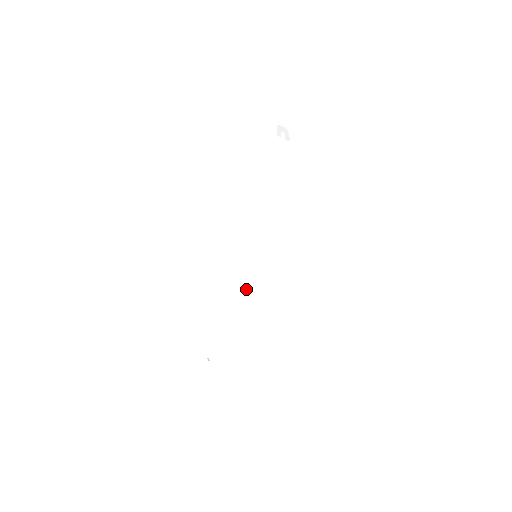
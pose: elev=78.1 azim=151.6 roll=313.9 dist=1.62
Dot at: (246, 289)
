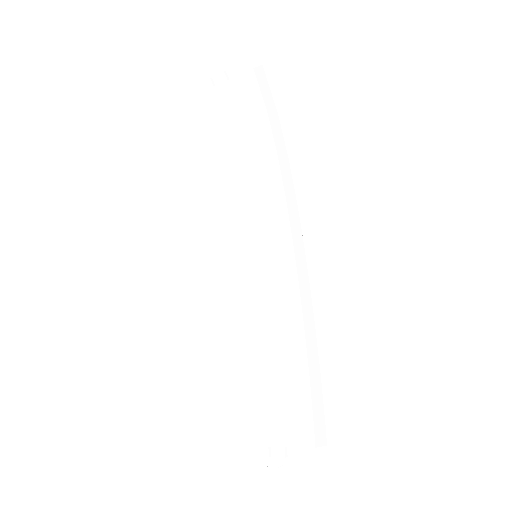
Dot at: (268, 307)
